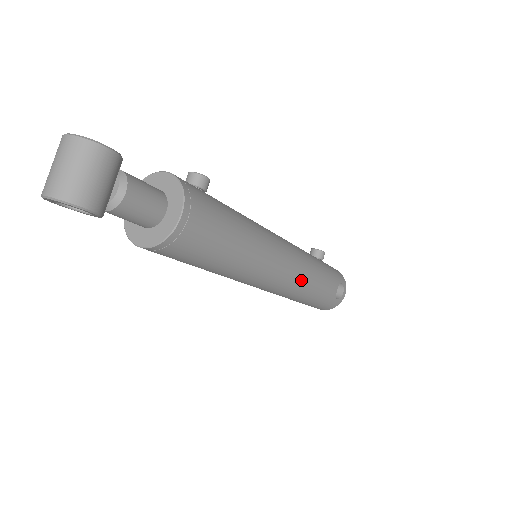
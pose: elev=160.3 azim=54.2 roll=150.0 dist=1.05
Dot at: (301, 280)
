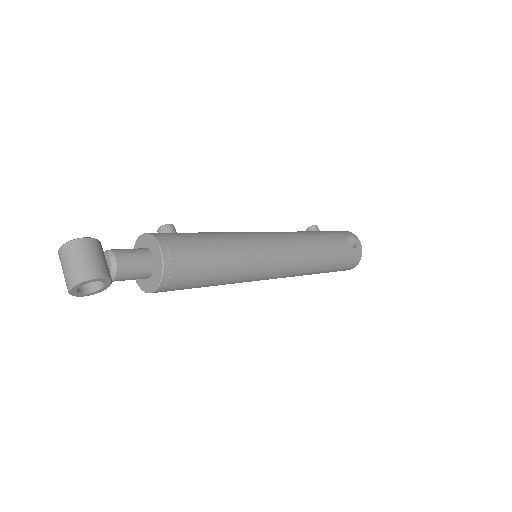
Dot at: (303, 248)
